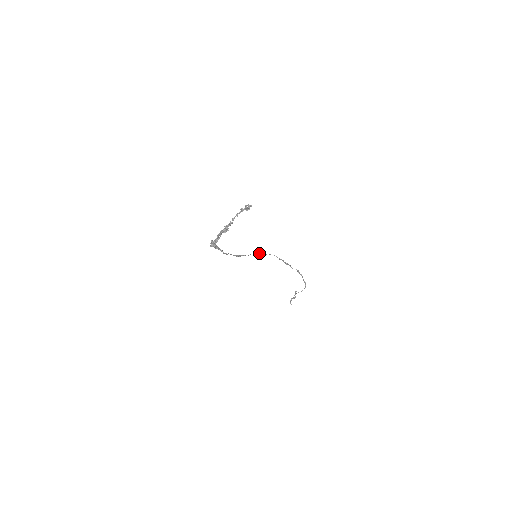
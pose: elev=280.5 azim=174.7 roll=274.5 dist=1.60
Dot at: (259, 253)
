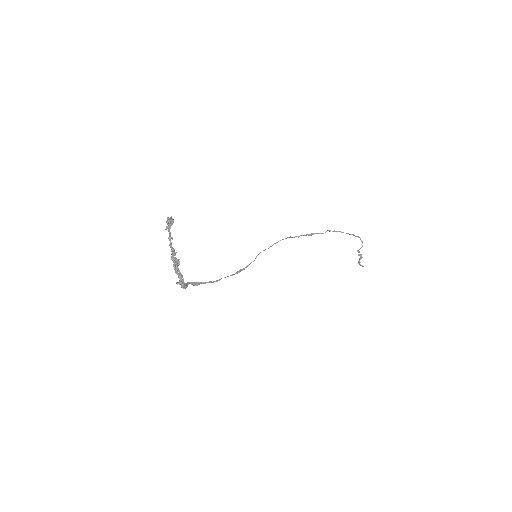
Dot at: (263, 250)
